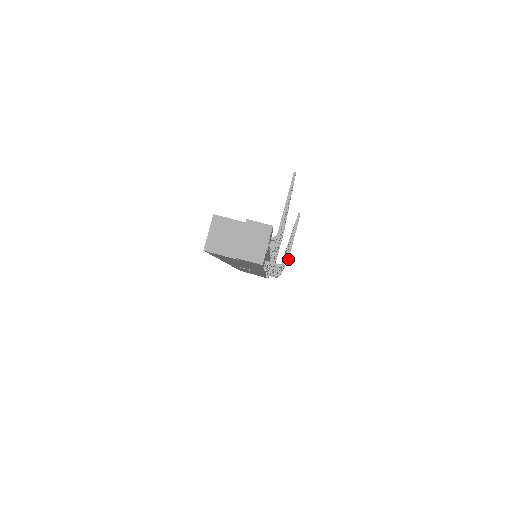
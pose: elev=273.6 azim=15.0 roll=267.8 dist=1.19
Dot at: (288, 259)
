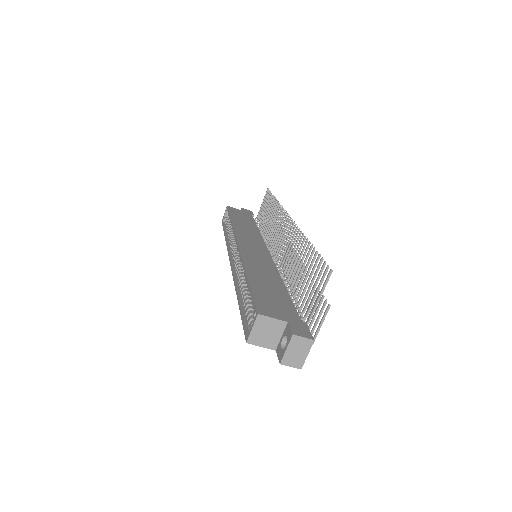
Dot at: (314, 341)
